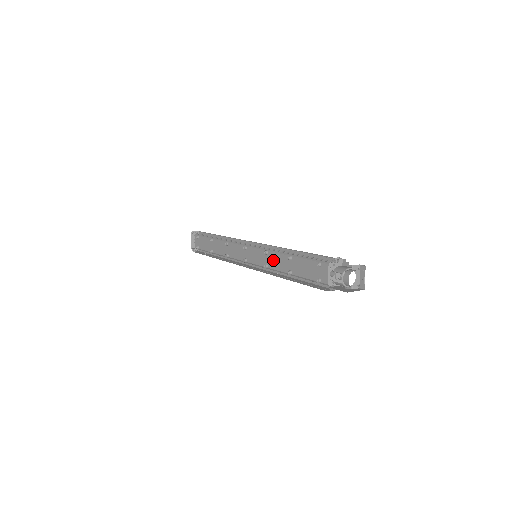
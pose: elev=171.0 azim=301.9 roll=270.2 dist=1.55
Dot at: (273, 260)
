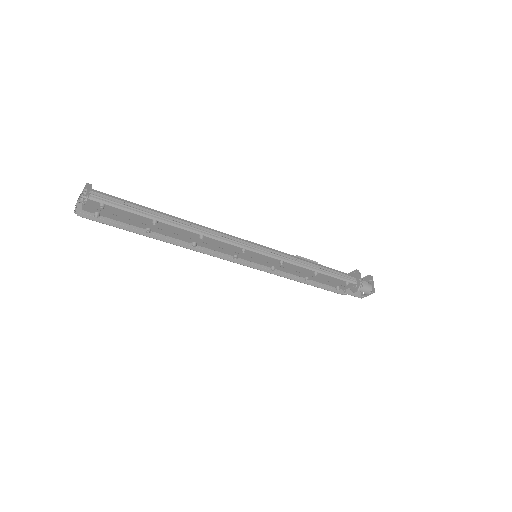
Dot at: (288, 268)
